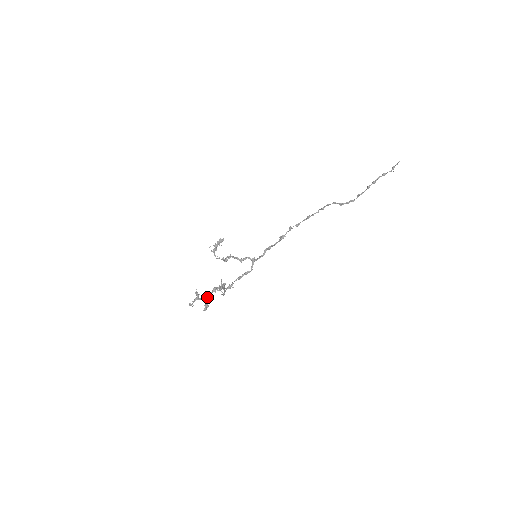
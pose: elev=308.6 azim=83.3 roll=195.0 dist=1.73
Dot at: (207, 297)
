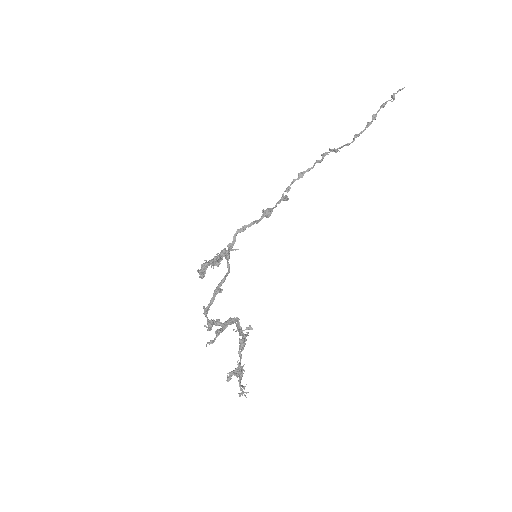
Dot at: (240, 361)
